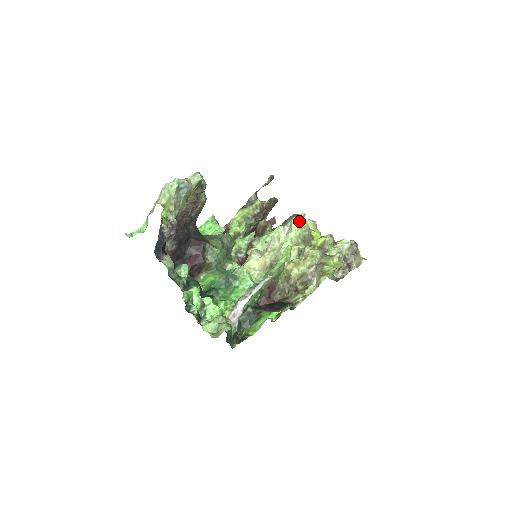
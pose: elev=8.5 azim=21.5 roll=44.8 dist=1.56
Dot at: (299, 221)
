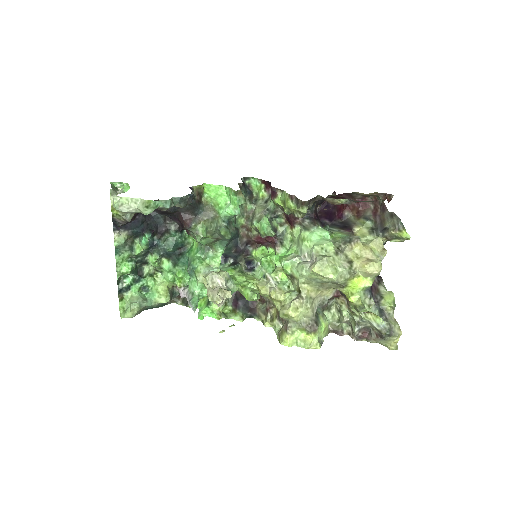
Dot at: (318, 273)
